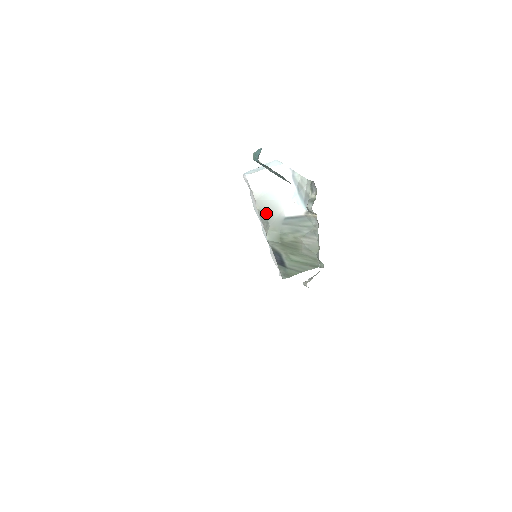
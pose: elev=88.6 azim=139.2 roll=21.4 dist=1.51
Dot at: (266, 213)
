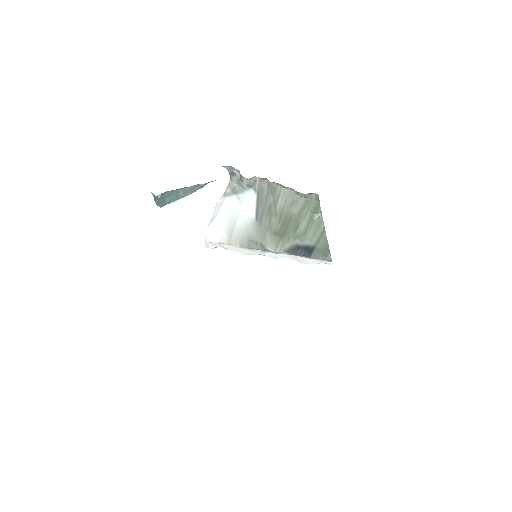
Dot at: (246, 239)
